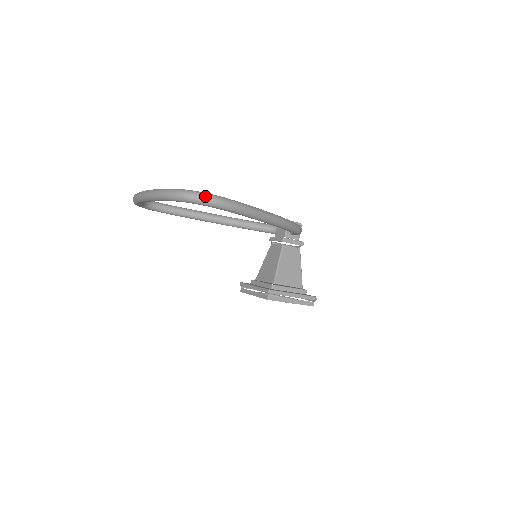
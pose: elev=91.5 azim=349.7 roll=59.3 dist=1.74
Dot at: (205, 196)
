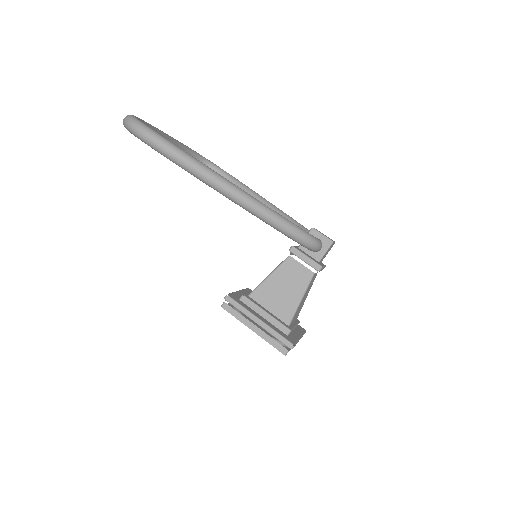
Dot at: (133, 123)
